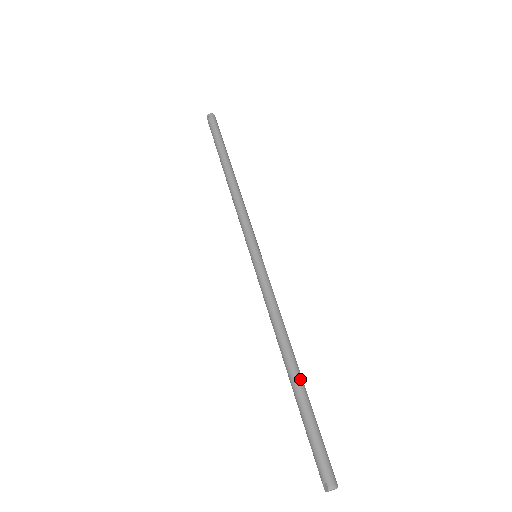
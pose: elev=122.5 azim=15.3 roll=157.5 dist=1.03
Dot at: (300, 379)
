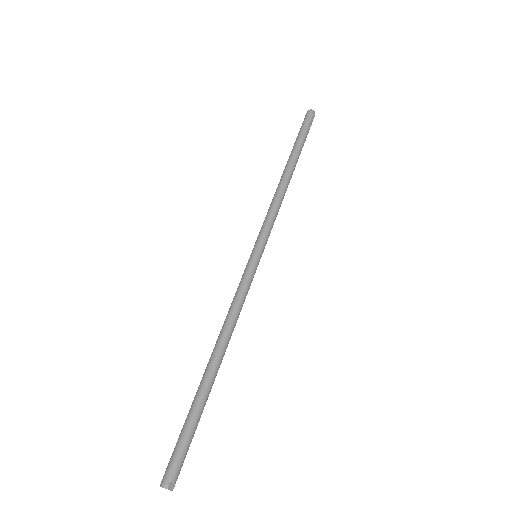
Dot at: (204, 379)
